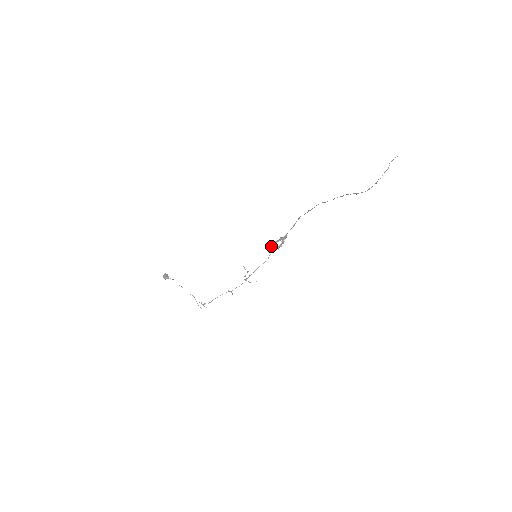
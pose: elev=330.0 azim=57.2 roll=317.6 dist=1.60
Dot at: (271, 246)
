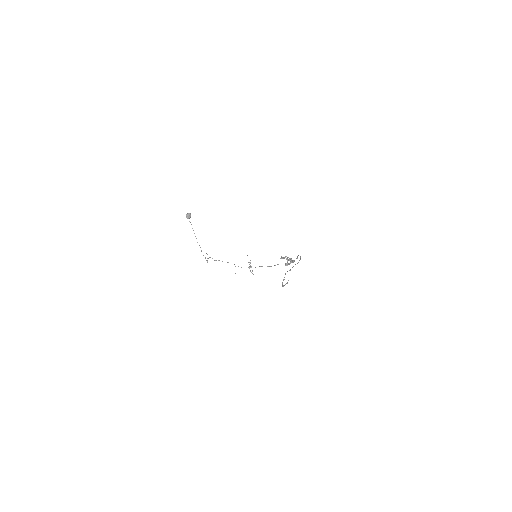
Dot at: (281, 258)
